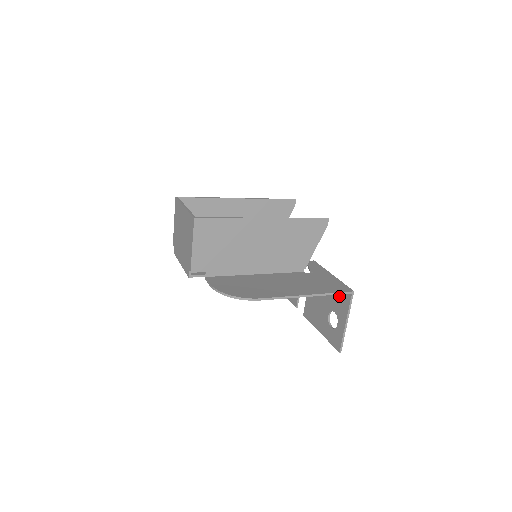
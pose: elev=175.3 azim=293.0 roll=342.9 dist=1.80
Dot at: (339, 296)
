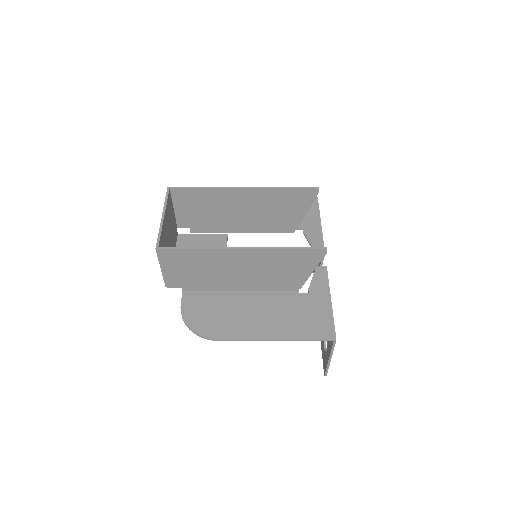
Dot at: occluded
